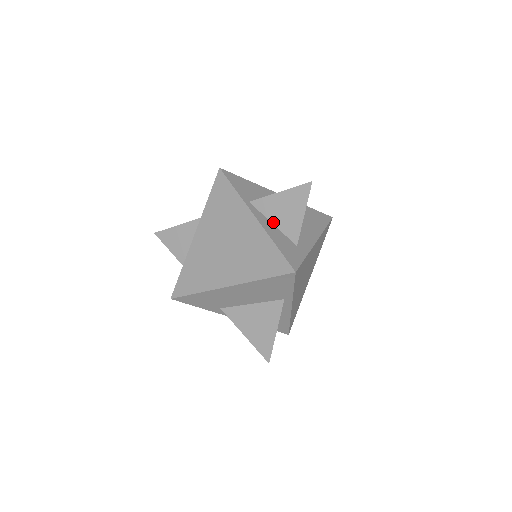
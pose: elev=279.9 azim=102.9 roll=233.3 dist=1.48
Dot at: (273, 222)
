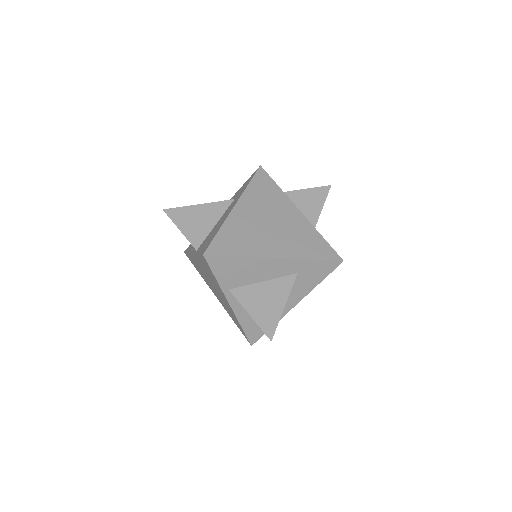
Dot at: occluded
